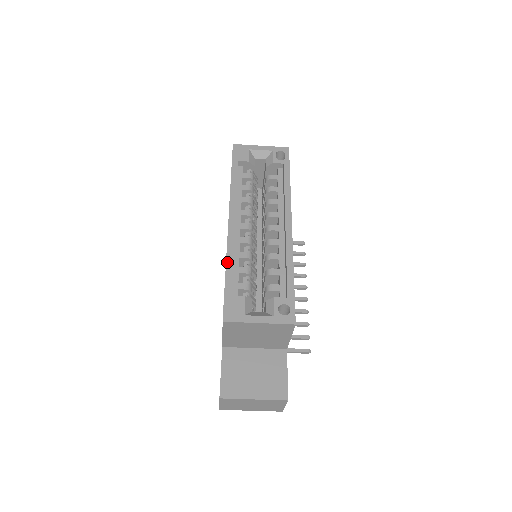
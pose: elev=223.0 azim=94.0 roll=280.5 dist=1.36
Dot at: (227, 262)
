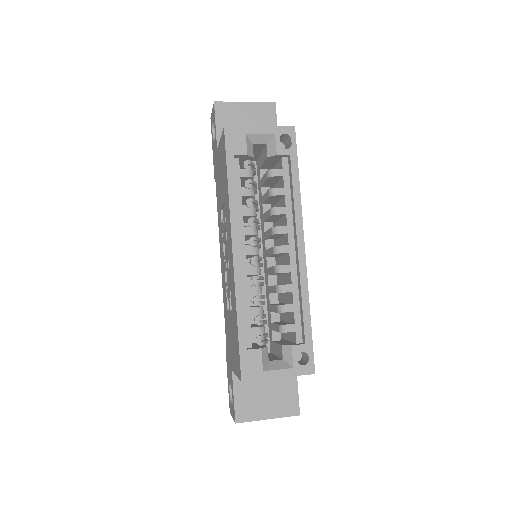
Dot at: (237, 308)
